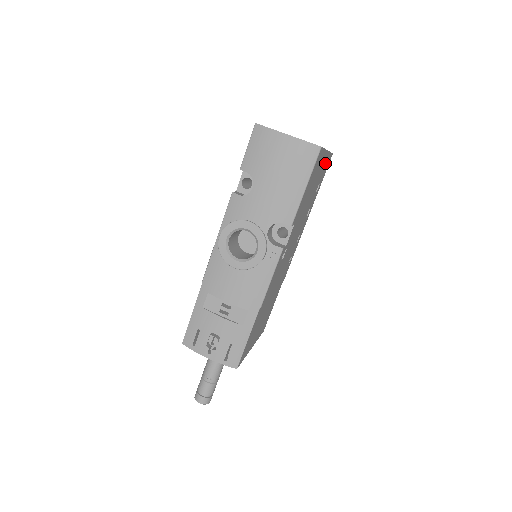
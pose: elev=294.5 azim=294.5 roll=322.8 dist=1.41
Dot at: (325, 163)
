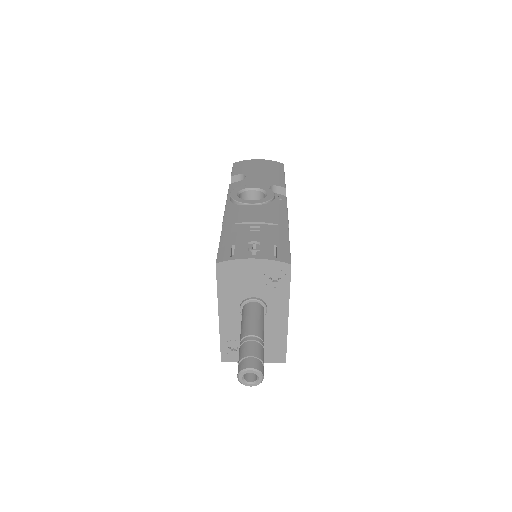
Dot at: occluded
